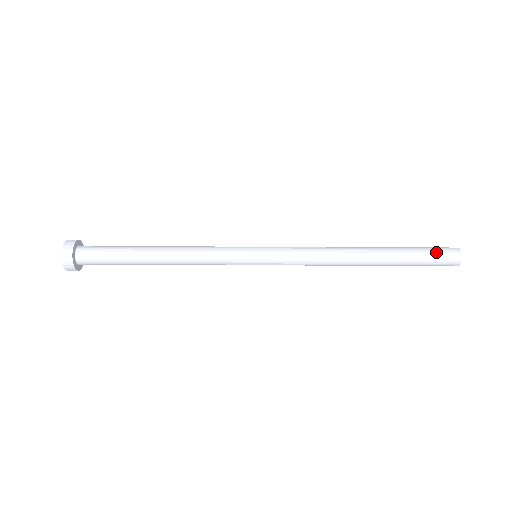
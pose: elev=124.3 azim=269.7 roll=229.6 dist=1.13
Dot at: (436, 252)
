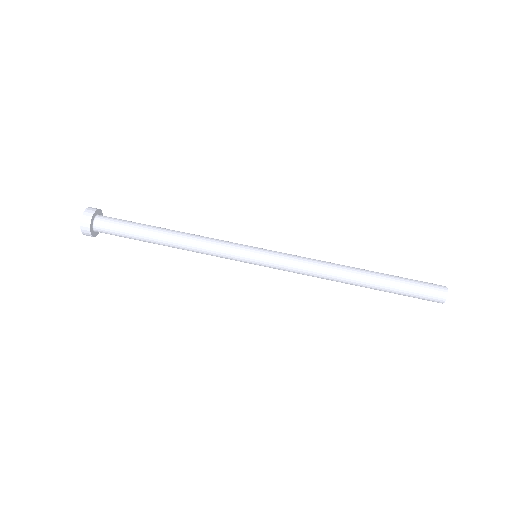
Dot at: (423, 291)
